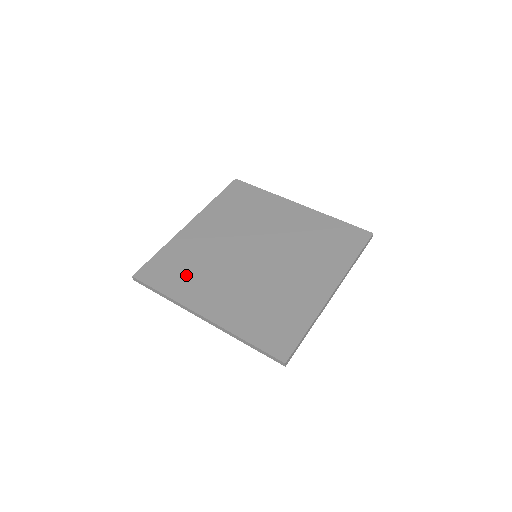
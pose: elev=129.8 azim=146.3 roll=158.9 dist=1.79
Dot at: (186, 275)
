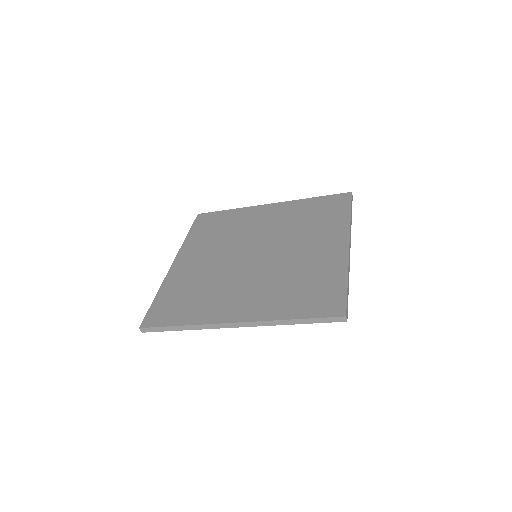
Dot at: (196, 300)
